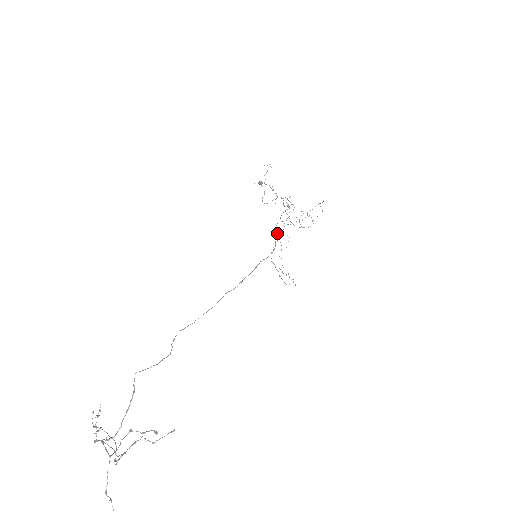
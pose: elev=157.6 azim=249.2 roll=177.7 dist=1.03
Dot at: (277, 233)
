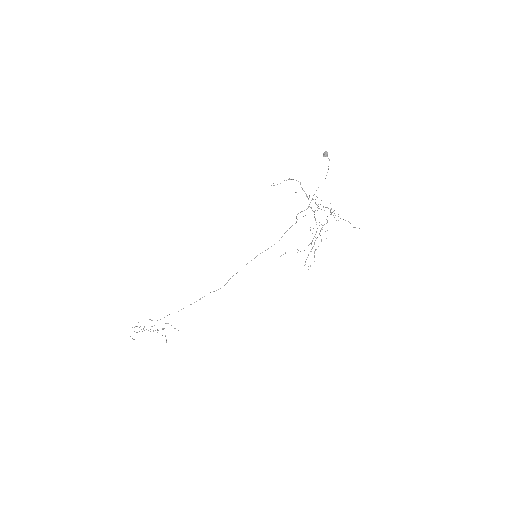
Dot at: occluded
